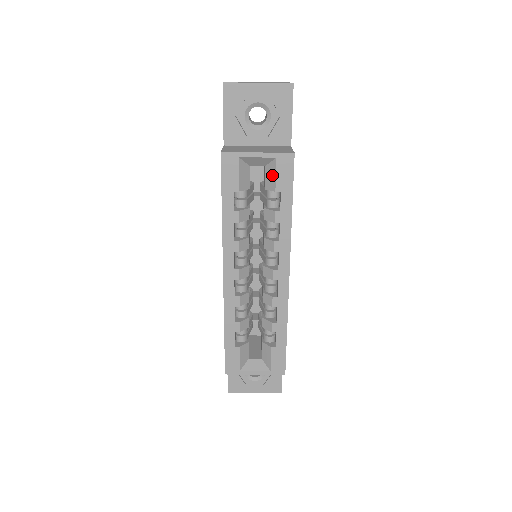
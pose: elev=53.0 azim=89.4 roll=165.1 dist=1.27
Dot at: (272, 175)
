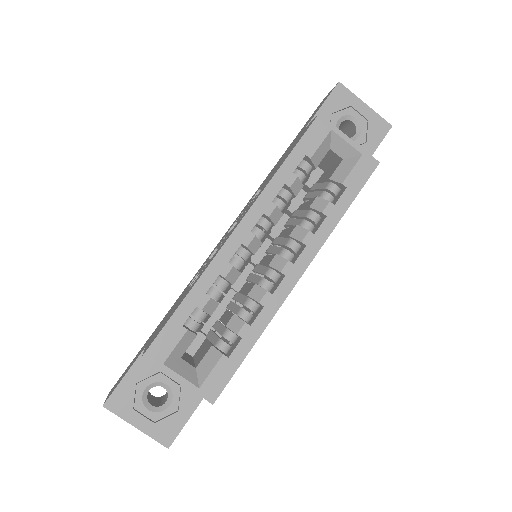
Dot at: (347, 168)
